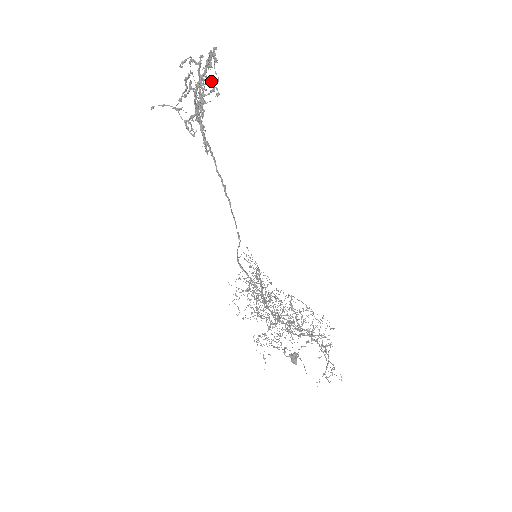
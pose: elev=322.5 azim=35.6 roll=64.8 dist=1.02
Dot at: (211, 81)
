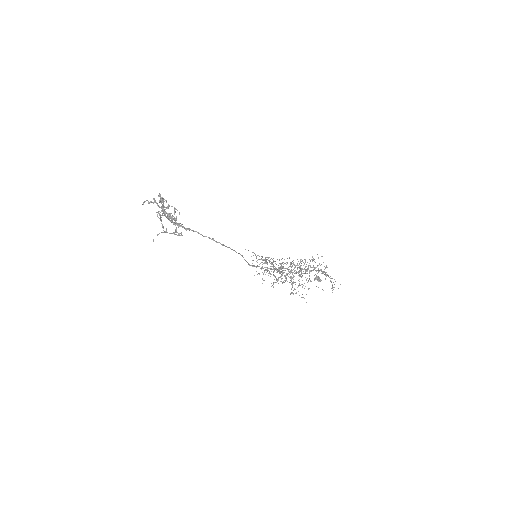
Dot at: occluded
